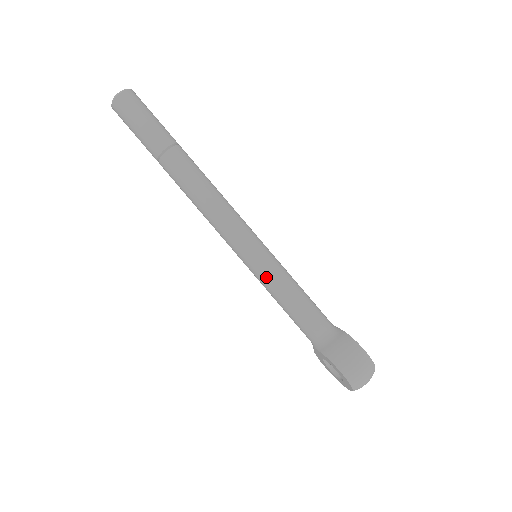
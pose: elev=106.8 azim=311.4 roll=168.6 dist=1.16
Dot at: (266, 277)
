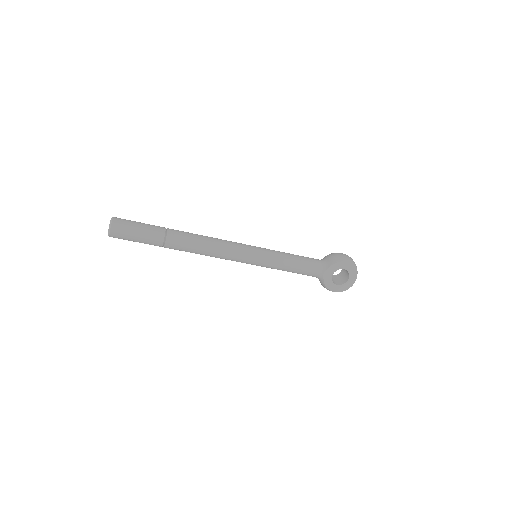
Dot at: (273, 255)
